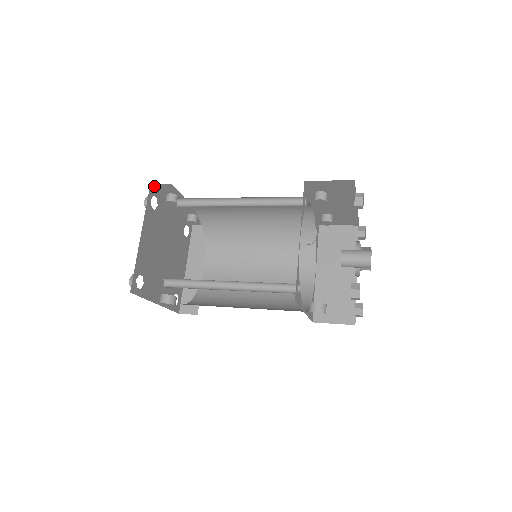
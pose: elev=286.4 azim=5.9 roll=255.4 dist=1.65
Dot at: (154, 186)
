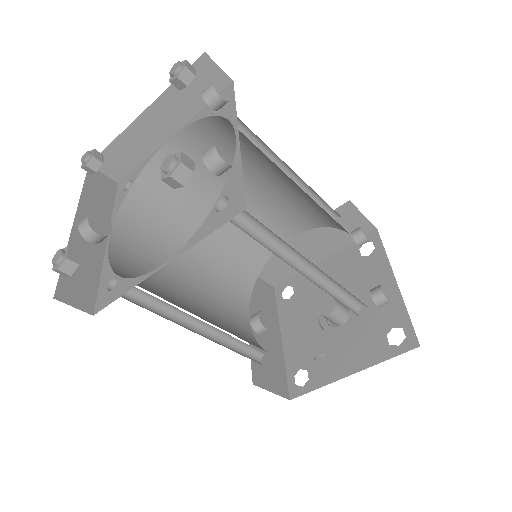
Dot at: occluded
